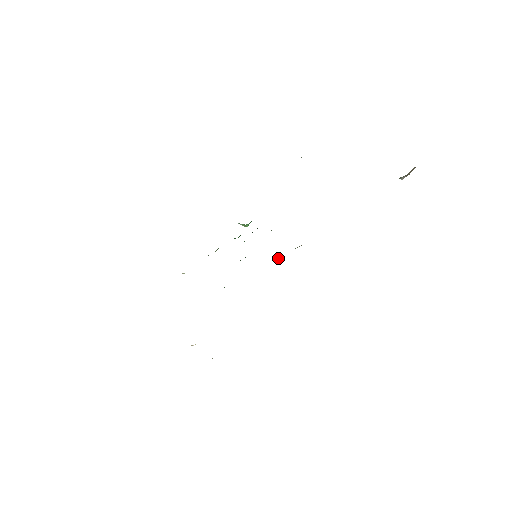
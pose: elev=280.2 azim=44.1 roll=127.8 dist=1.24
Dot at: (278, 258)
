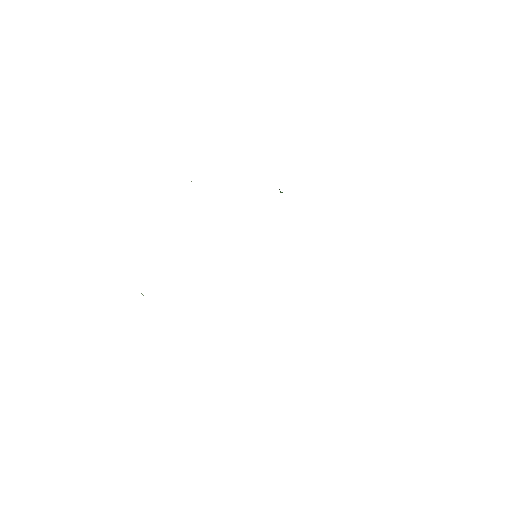
Dot at: occluded
